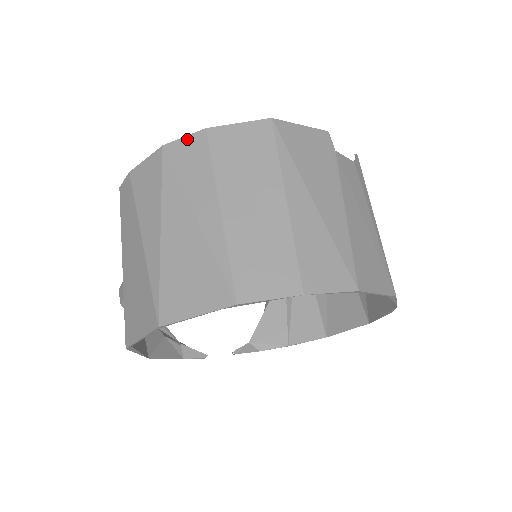
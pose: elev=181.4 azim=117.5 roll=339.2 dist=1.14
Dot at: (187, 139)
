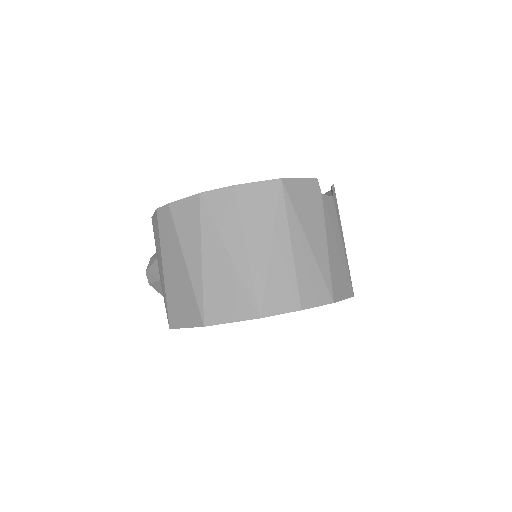
Dot at: (219, 191)
